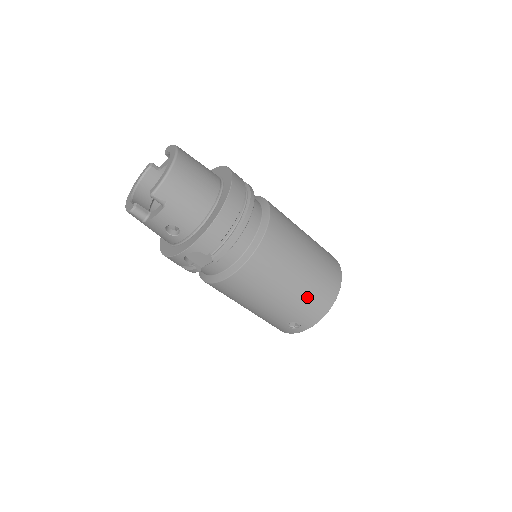
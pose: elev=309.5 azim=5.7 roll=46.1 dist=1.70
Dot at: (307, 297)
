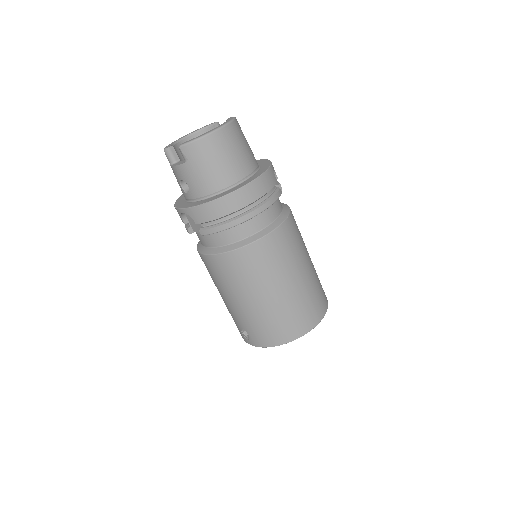
Dot at: (265, 319)
